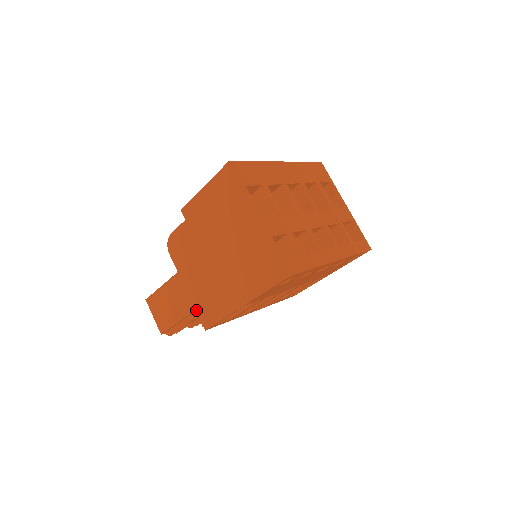
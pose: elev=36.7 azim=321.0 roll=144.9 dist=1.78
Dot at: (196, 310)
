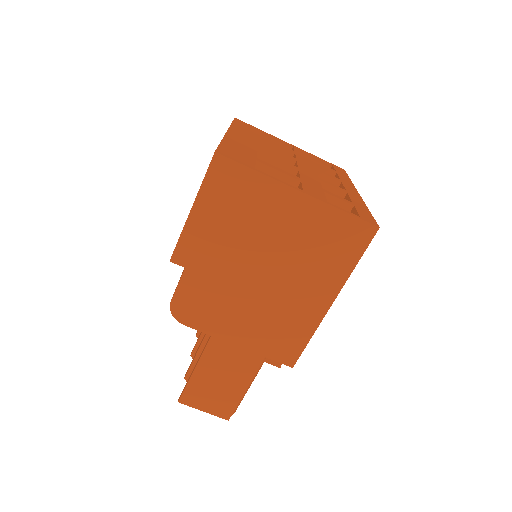
Dot at: (266, 357)
